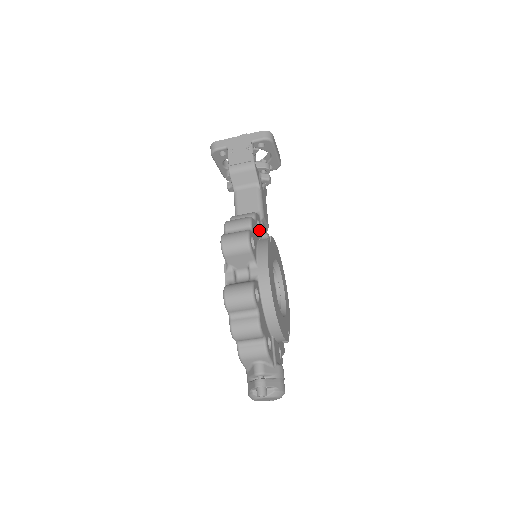
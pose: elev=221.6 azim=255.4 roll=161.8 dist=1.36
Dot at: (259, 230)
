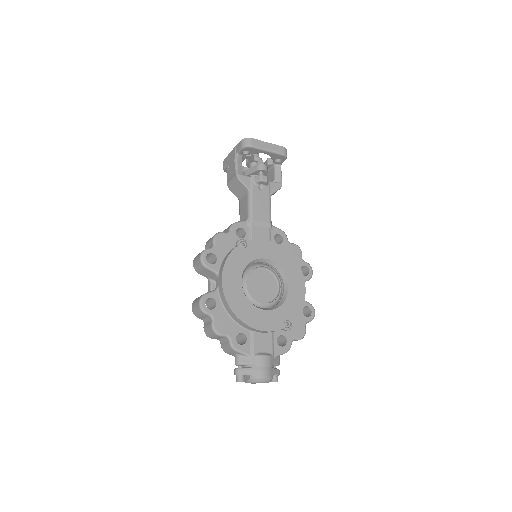
Dot at: (245, 236)
